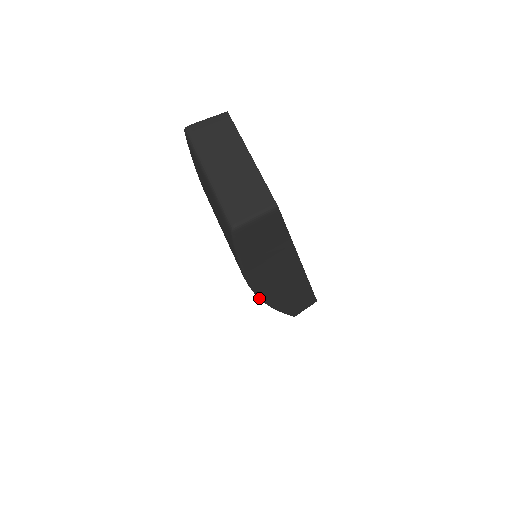
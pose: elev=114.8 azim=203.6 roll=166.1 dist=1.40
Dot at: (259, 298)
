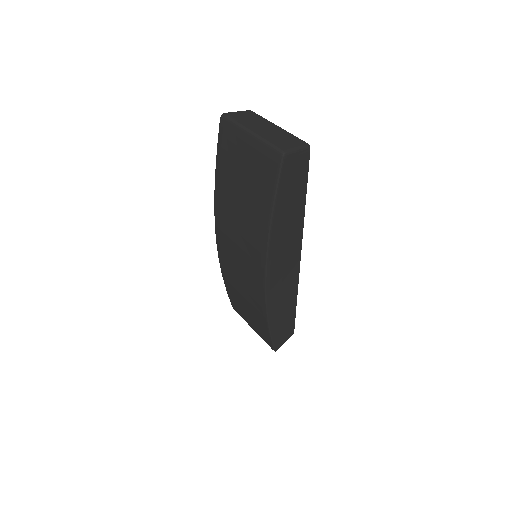
Dot at: (265, 289)
